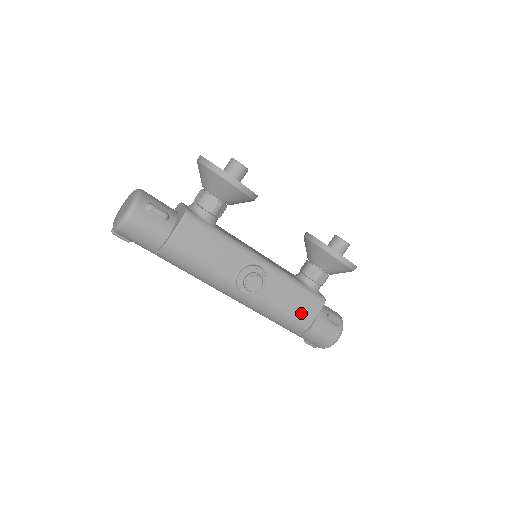
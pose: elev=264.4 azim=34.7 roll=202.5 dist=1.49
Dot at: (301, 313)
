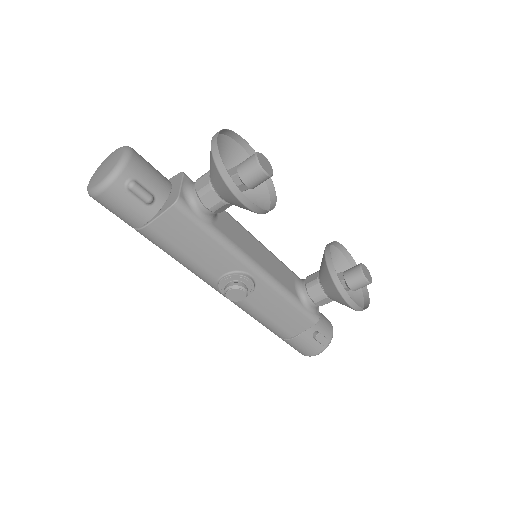
Dot at: (285, 326)
